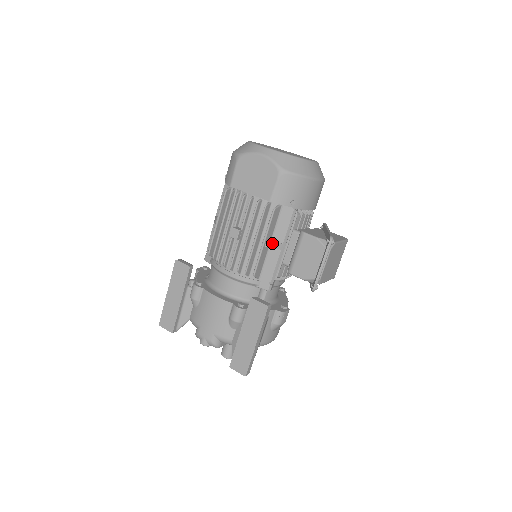
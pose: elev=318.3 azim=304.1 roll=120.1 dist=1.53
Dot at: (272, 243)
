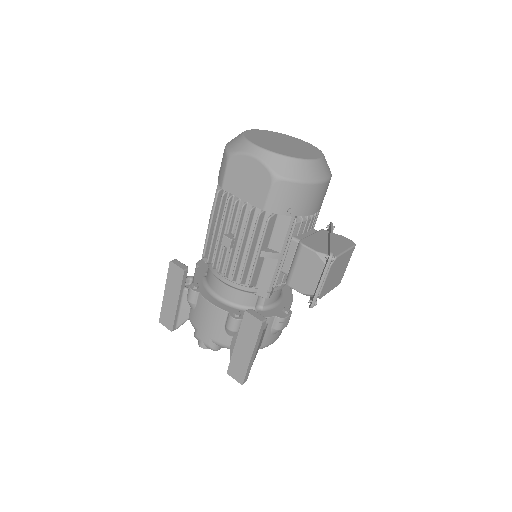
Dot at: (268, 253)
